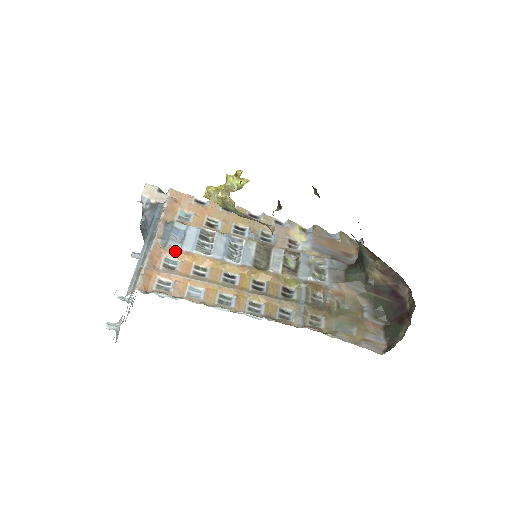
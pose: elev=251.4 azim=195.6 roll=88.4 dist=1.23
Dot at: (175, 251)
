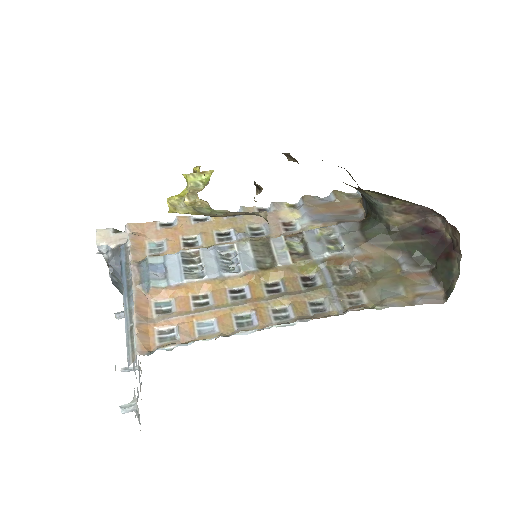
Dot at: (162, 290)
